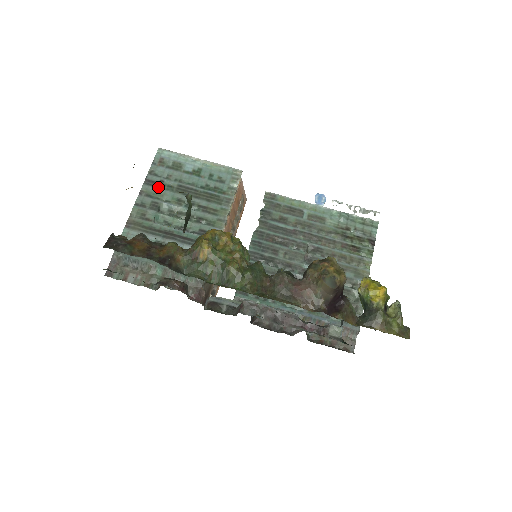
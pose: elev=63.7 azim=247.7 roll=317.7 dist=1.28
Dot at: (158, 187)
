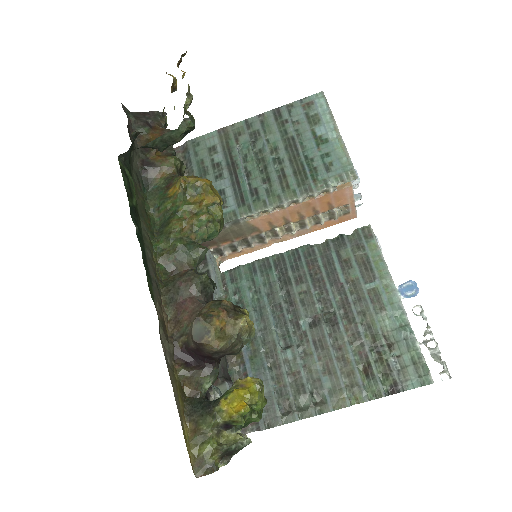
Dot at: (277, 123)
